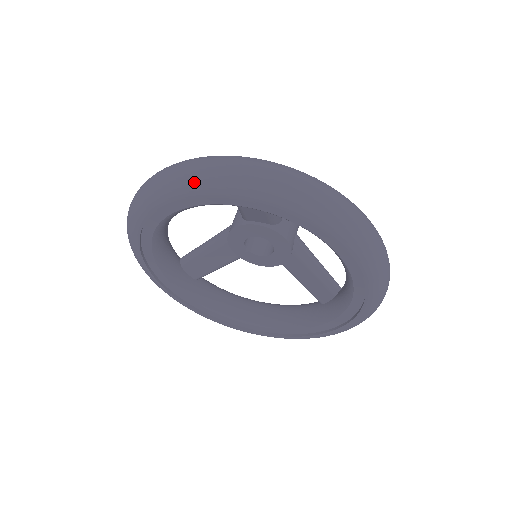
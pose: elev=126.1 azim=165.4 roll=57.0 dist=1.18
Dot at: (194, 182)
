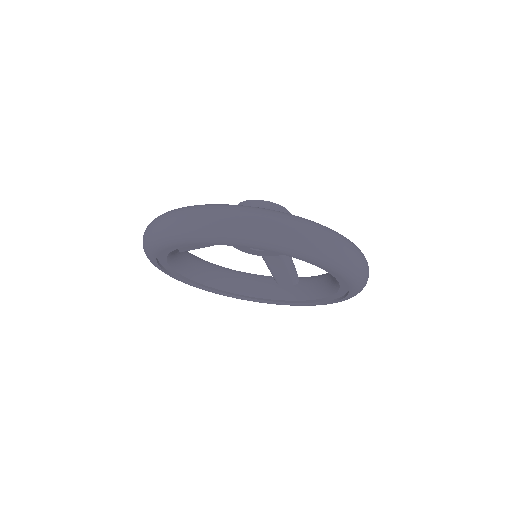
Dot at: (285, 245)
